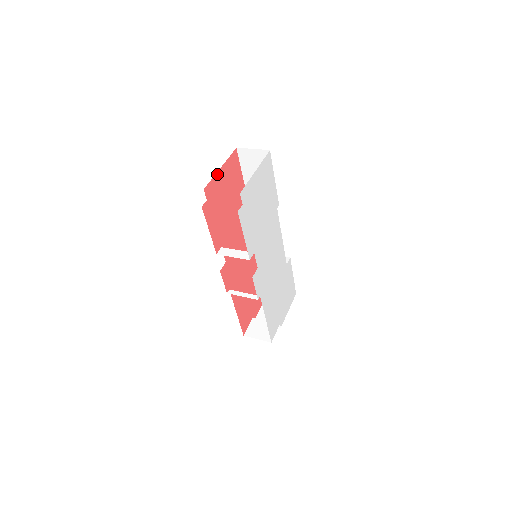
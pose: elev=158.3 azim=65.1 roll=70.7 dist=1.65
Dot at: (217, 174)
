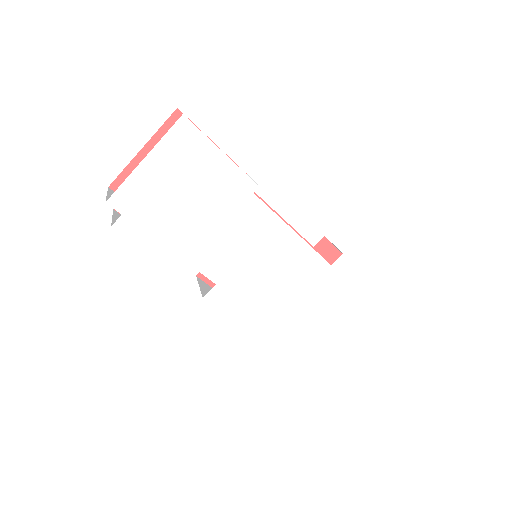
Dot at: (136, 159)
